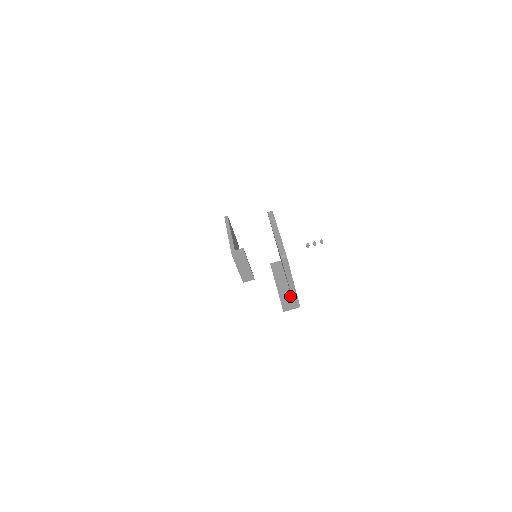
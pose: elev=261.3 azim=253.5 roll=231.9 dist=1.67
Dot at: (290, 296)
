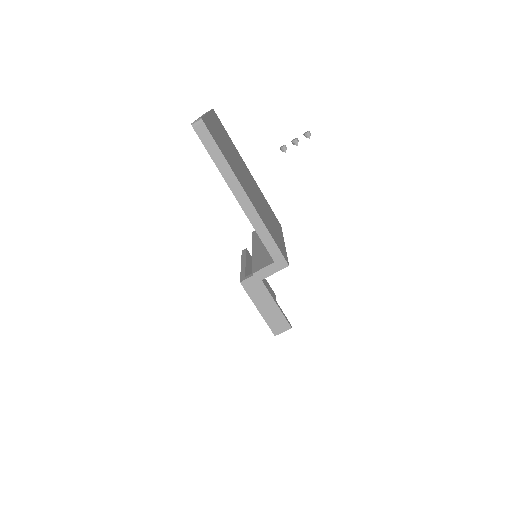
Dot at: occluded
